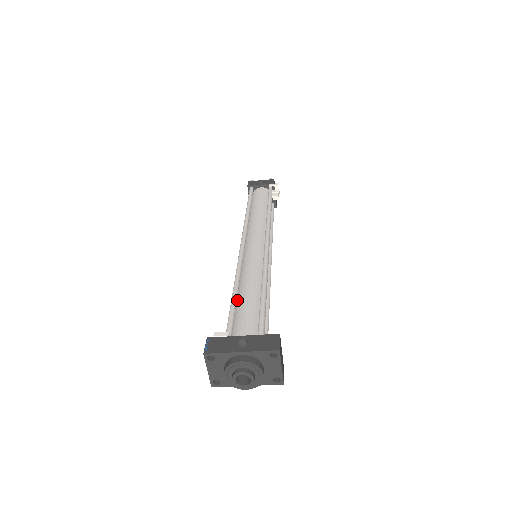
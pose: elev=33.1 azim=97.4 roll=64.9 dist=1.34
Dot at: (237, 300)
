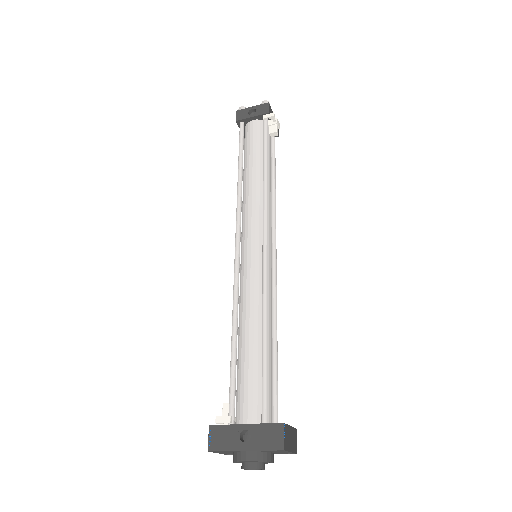
Dot at: (238, 349)
